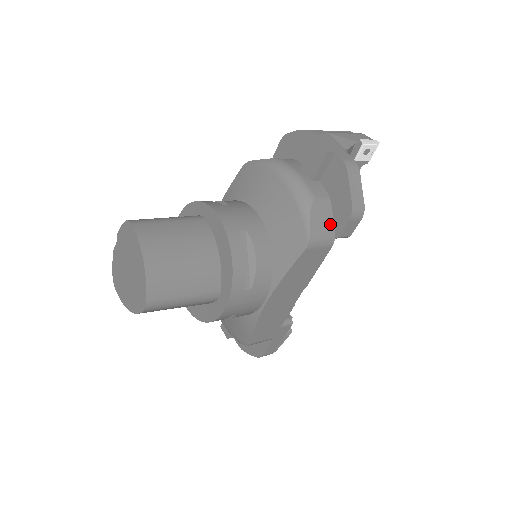
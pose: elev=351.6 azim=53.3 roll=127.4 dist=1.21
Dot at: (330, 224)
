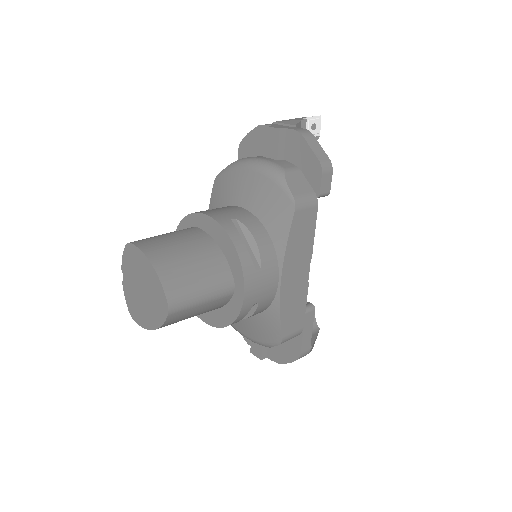
Dot at: (307, 187)
